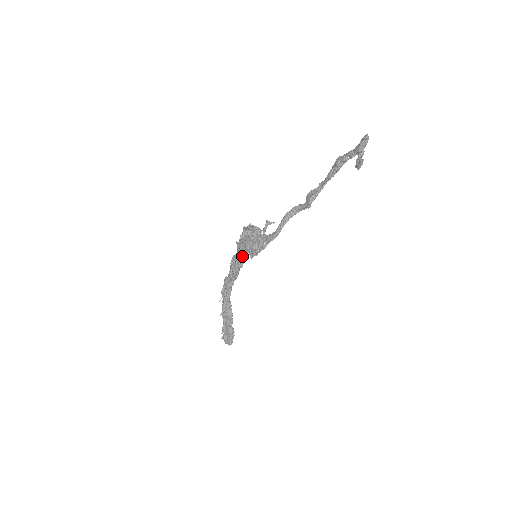
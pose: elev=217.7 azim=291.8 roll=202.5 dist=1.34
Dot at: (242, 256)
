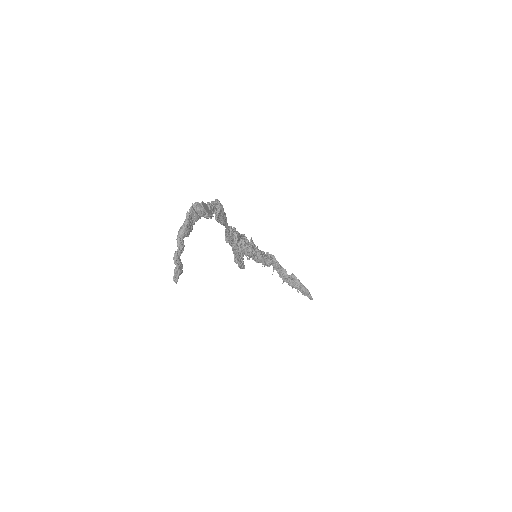
Dot at: (247, 255)
